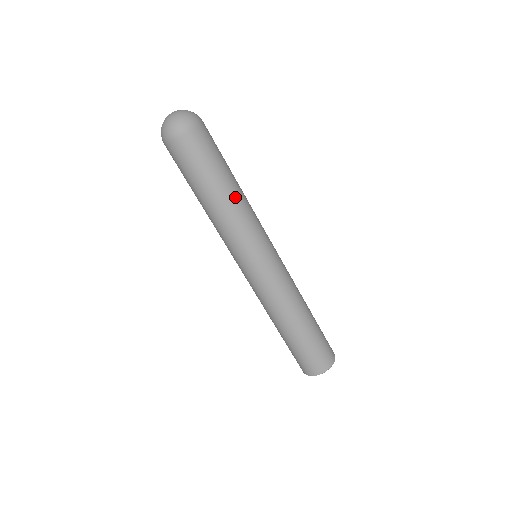
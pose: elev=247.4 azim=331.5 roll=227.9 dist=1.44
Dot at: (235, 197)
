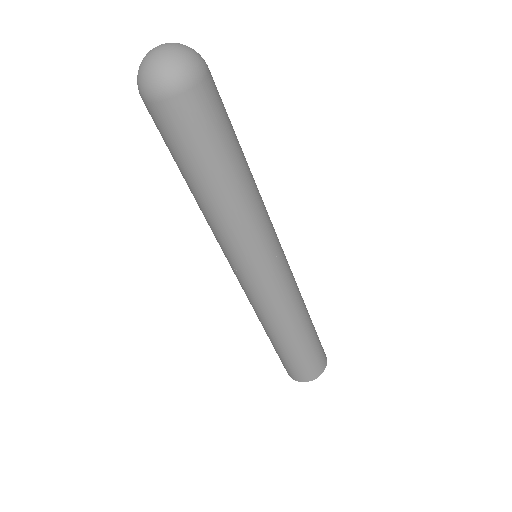
Dot at: (249, 185)
